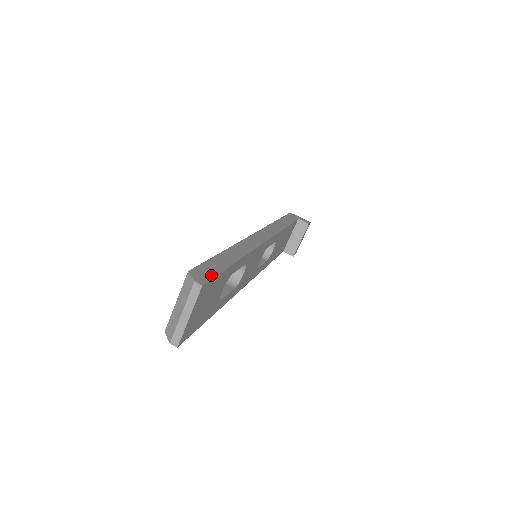
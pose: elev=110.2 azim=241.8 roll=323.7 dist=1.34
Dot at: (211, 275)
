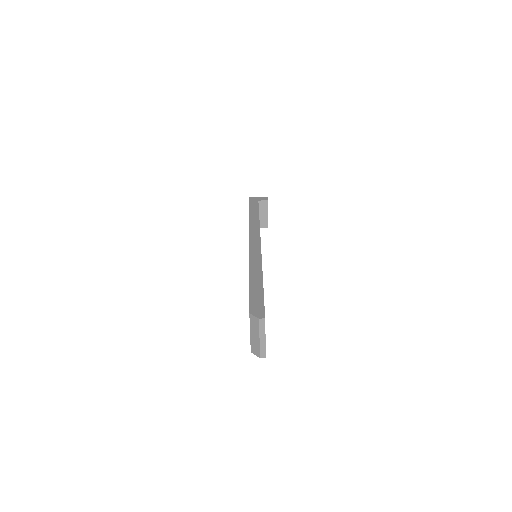
Dot at: (262, 306)
